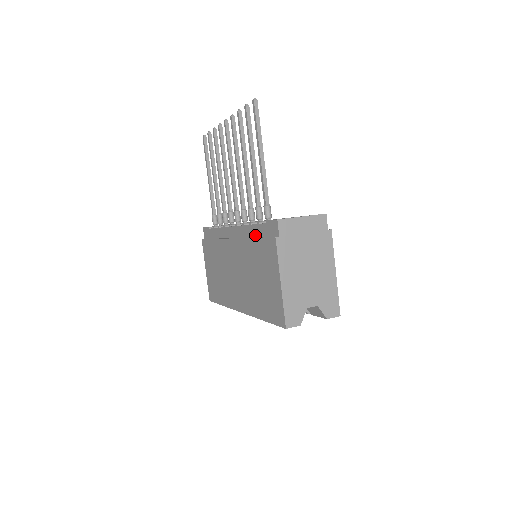
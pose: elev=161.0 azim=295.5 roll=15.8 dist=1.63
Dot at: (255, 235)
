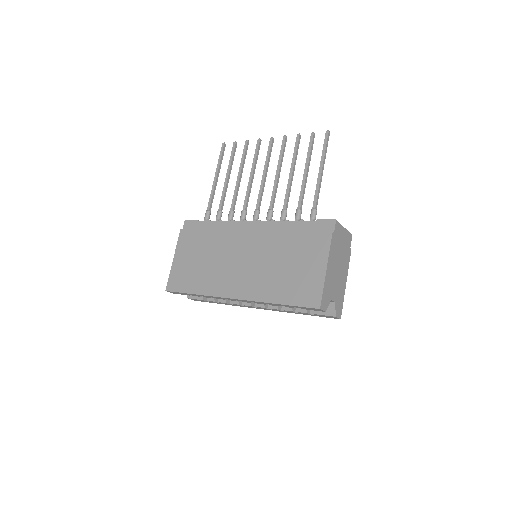
Dot at: (292, 230)
